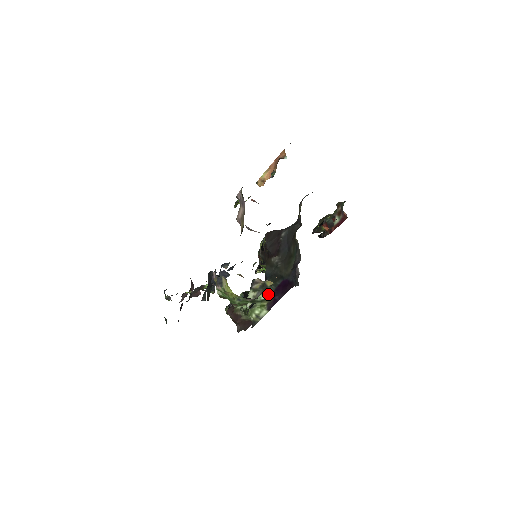
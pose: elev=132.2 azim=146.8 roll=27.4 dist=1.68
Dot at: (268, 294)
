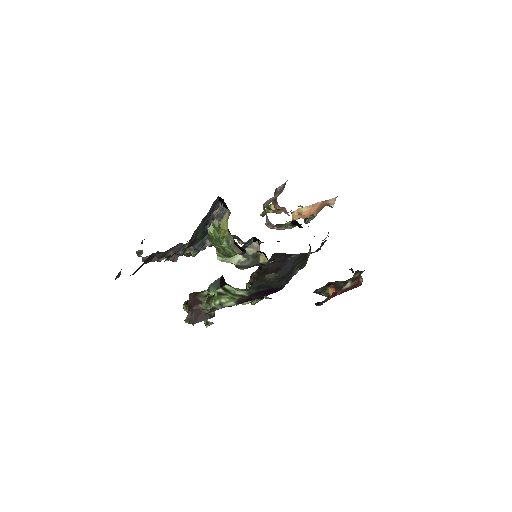
Dot at: (245, 292)
